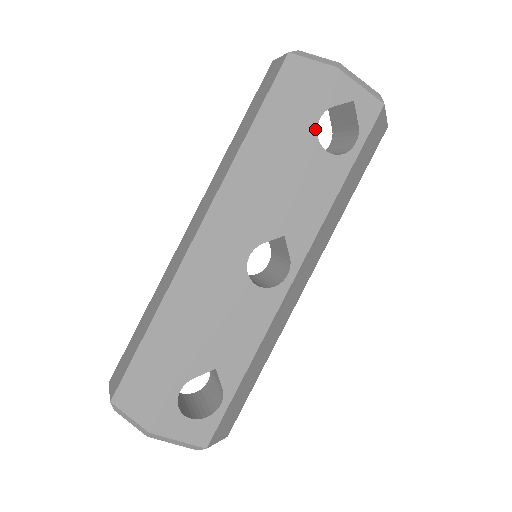
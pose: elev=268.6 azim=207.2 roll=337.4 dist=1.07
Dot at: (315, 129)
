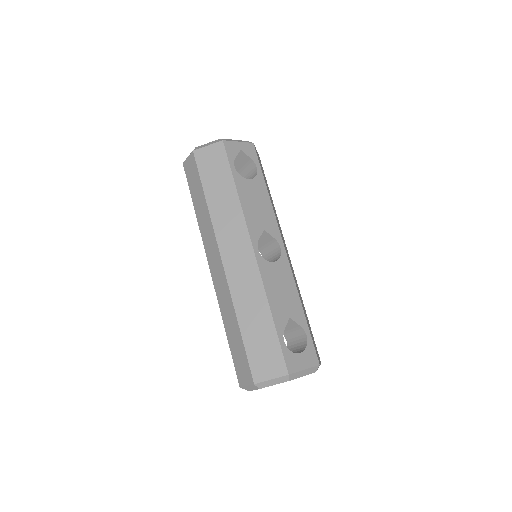
Dot at: (236, 173)
